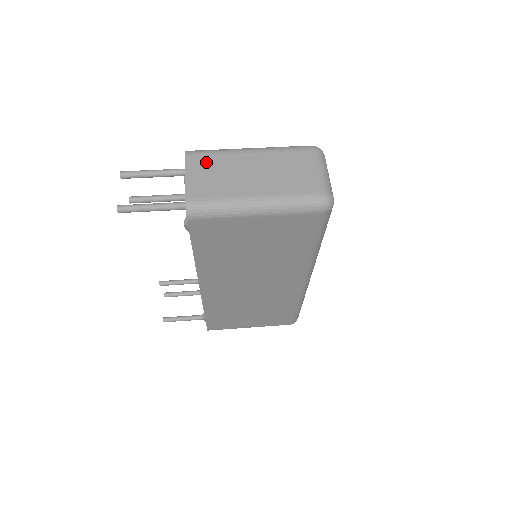
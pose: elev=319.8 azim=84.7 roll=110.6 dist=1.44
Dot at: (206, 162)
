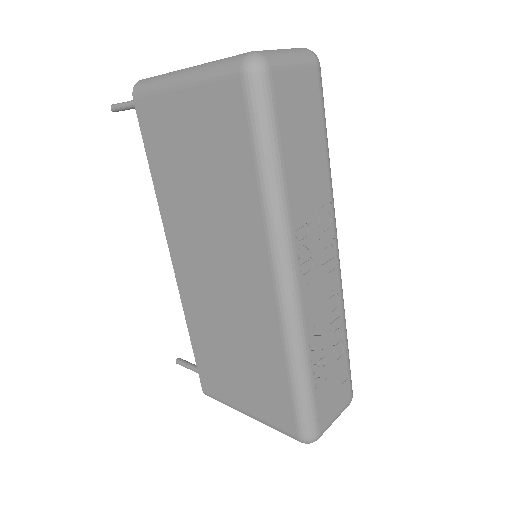
Dot at: occluded
